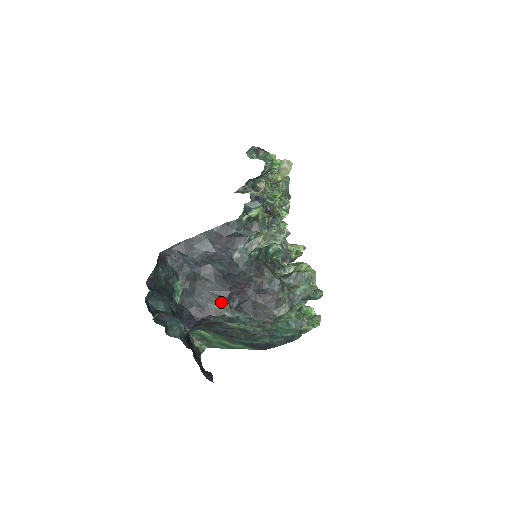
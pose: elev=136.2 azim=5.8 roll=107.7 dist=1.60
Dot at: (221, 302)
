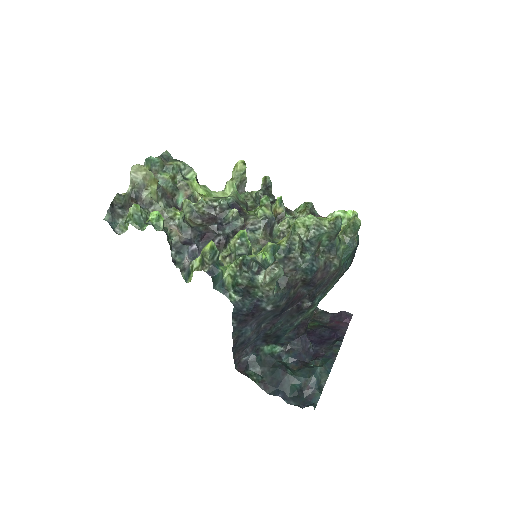
Dot at: (299, 315)
